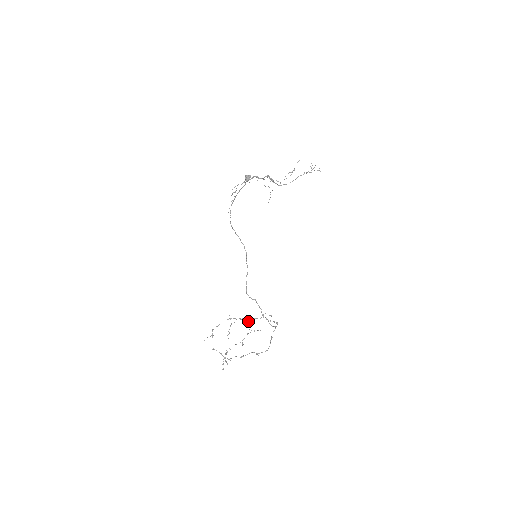
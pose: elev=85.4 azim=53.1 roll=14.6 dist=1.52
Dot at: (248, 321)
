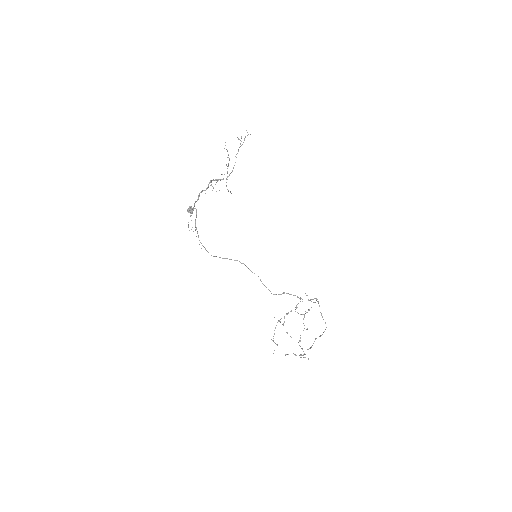
Dot at: occluded
